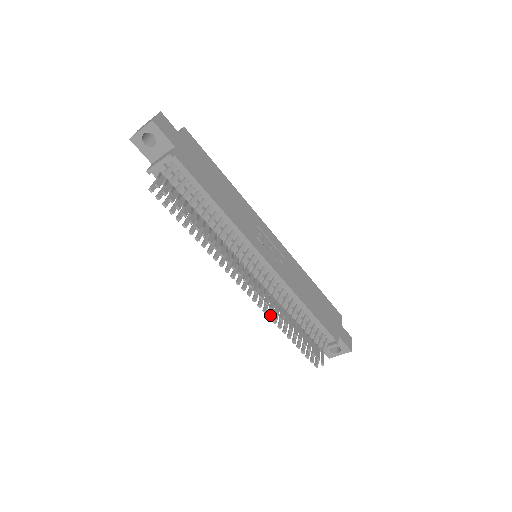
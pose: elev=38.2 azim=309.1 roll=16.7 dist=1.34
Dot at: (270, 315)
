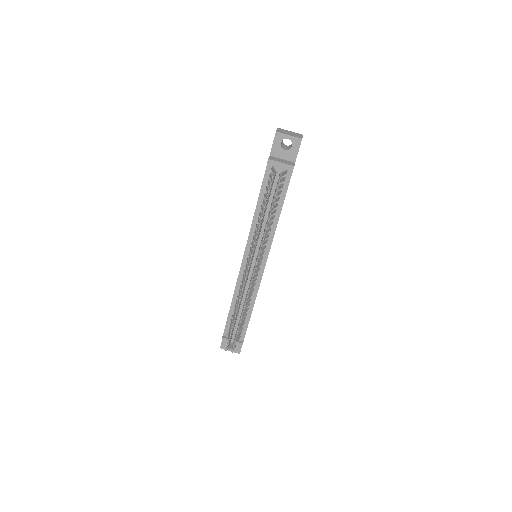
Dot at: occluded
